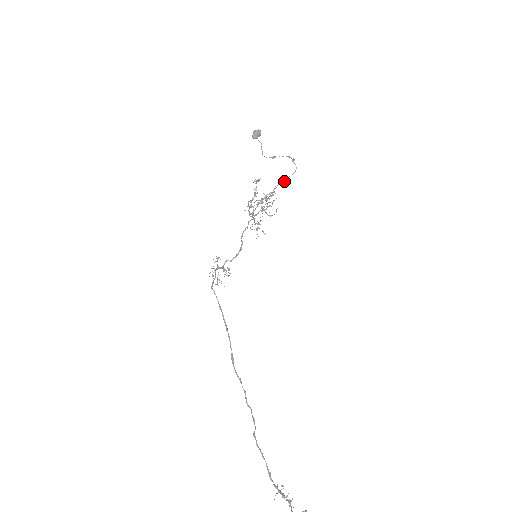
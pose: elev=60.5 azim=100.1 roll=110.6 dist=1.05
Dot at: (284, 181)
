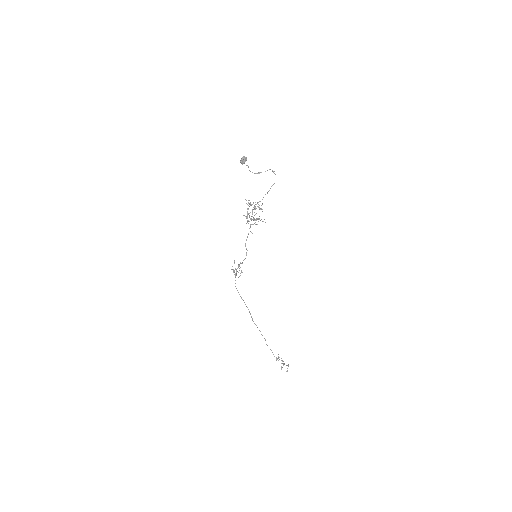
Dot at: (268, 191)
